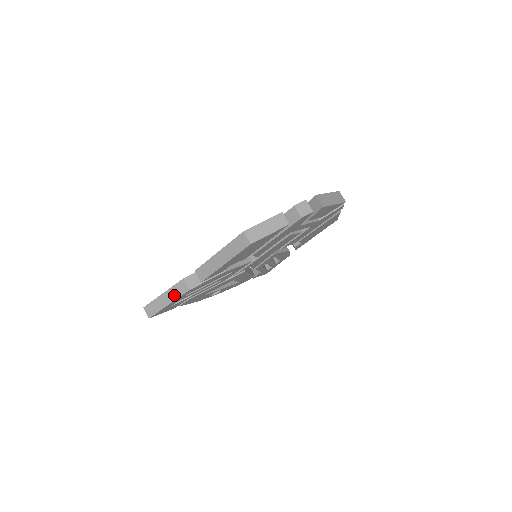
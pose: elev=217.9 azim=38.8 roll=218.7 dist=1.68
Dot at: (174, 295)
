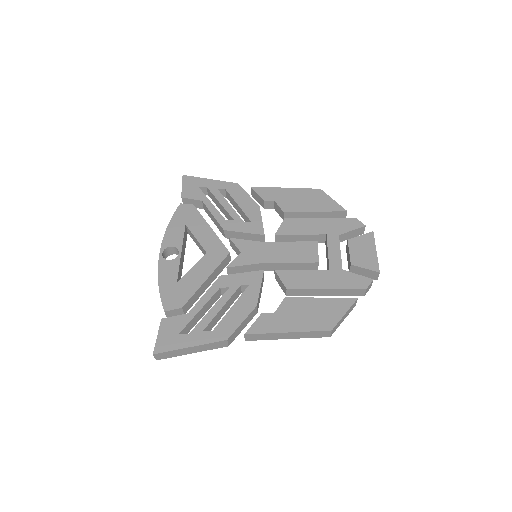
Dot at: (206, 349)
